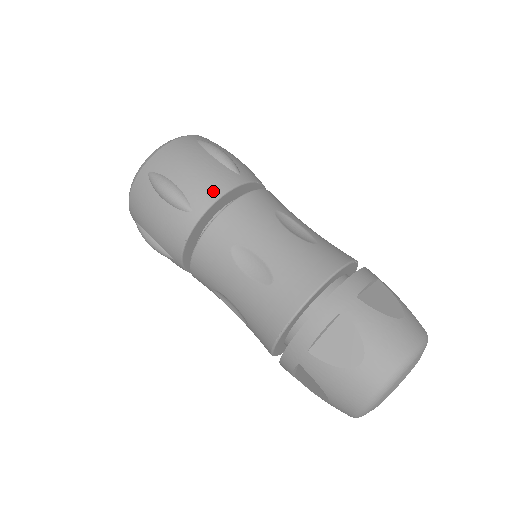
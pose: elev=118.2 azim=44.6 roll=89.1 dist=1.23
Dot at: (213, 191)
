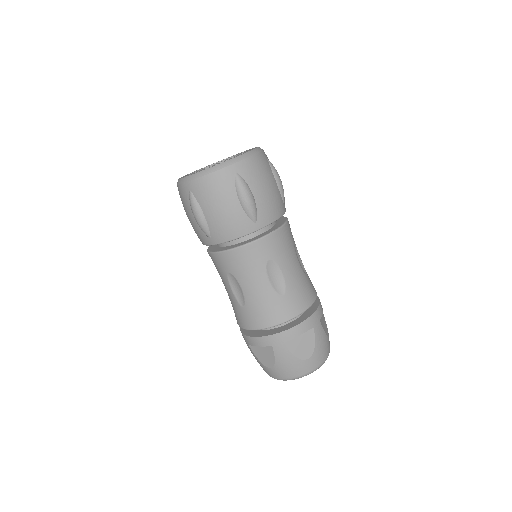
Dot at: (228, 235)
